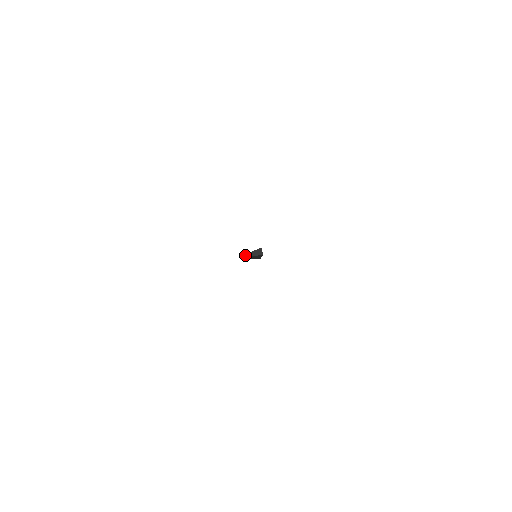
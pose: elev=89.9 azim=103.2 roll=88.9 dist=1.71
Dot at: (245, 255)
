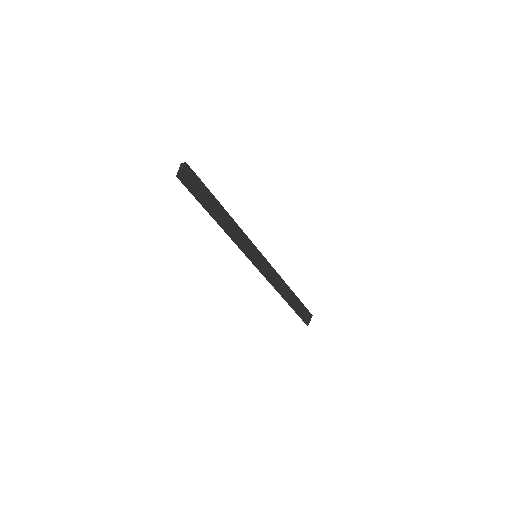
Dot at: (177, 175)
